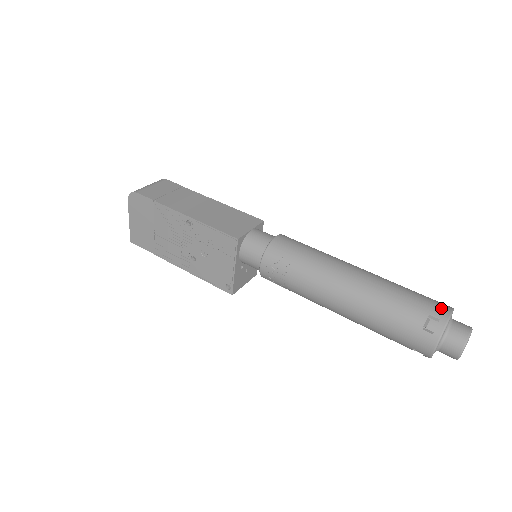
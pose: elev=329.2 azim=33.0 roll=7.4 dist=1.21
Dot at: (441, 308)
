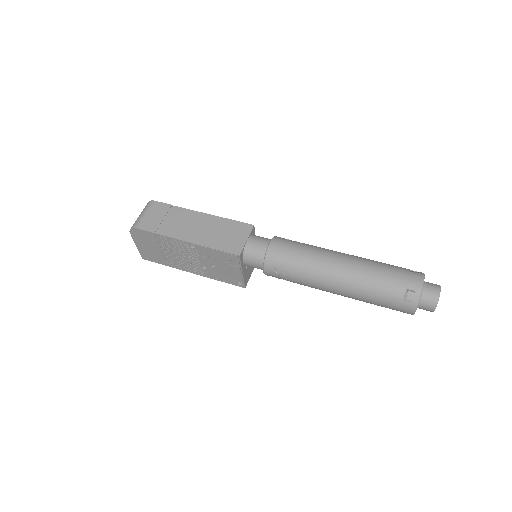
Dot at: (415, 280)
